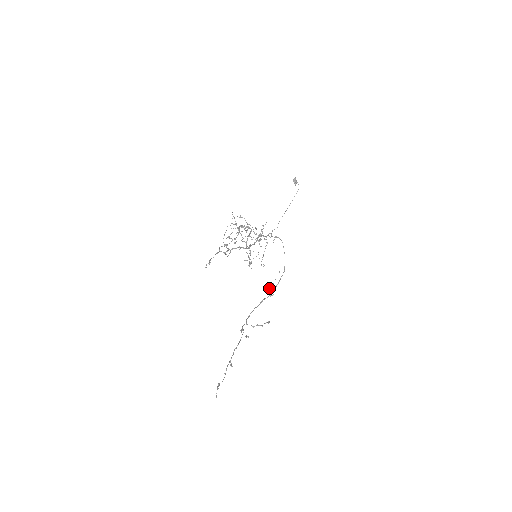
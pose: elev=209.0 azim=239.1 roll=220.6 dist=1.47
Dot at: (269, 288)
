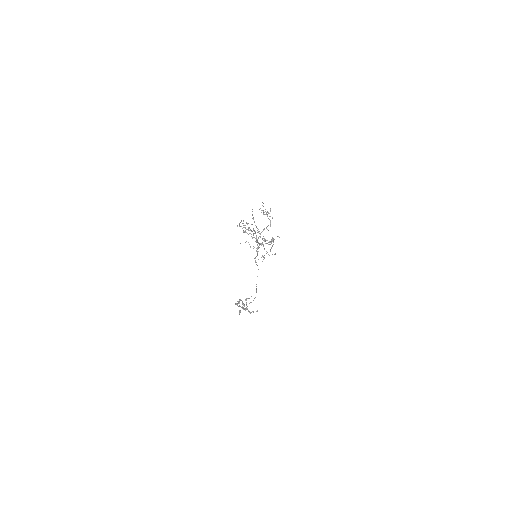
Dot at: (246, 300)
